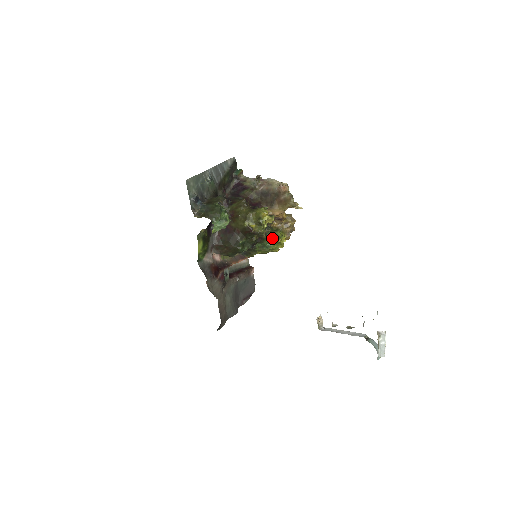
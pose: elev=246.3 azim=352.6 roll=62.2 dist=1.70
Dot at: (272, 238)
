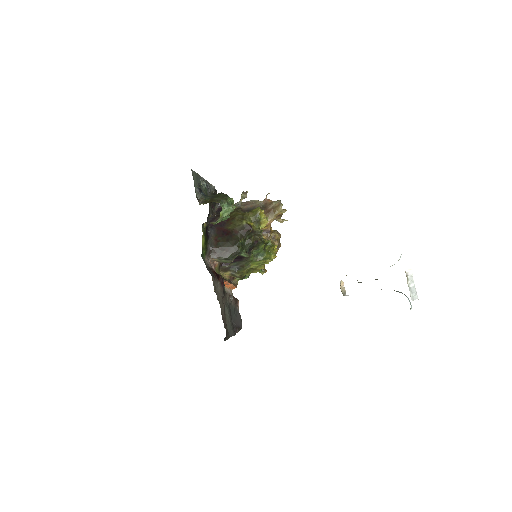
Dot at: (265, 246)
